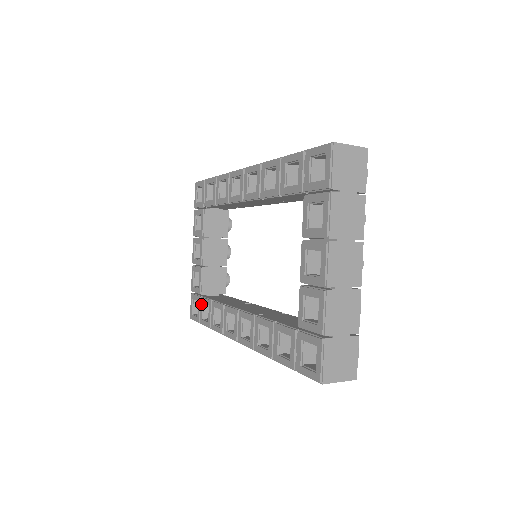
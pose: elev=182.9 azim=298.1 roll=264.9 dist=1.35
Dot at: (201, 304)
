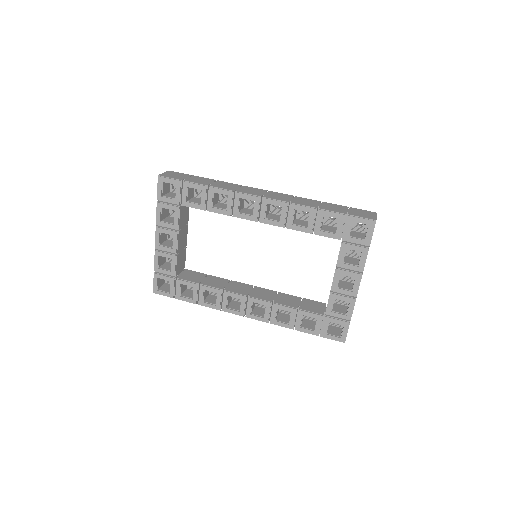
Dot at: (178, 285)
